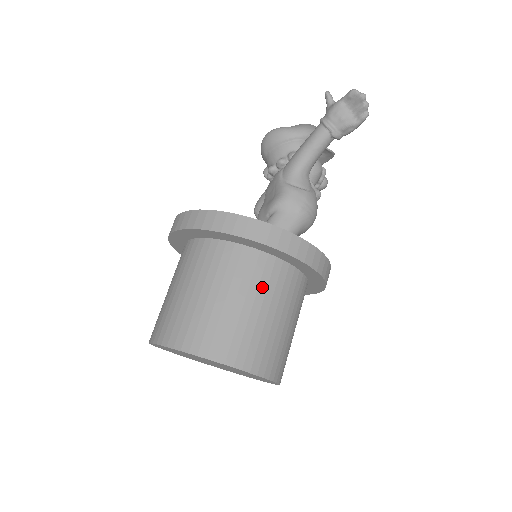
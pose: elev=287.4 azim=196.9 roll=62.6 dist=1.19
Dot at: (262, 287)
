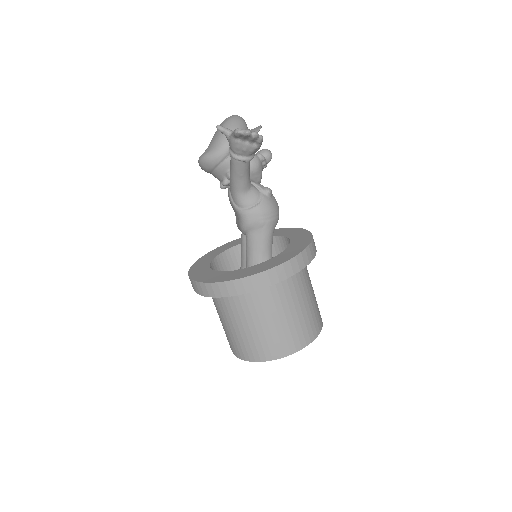
Dot at: (271, 305)
